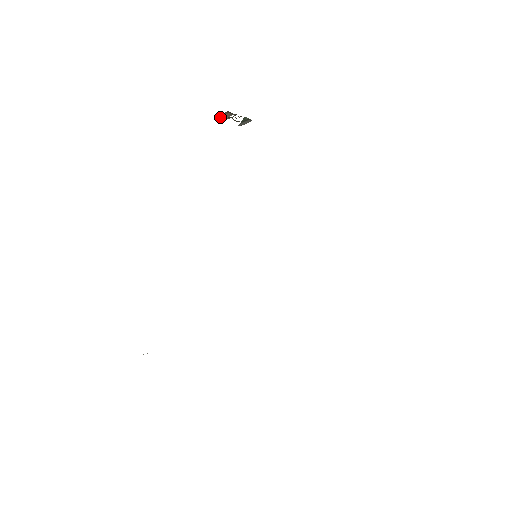
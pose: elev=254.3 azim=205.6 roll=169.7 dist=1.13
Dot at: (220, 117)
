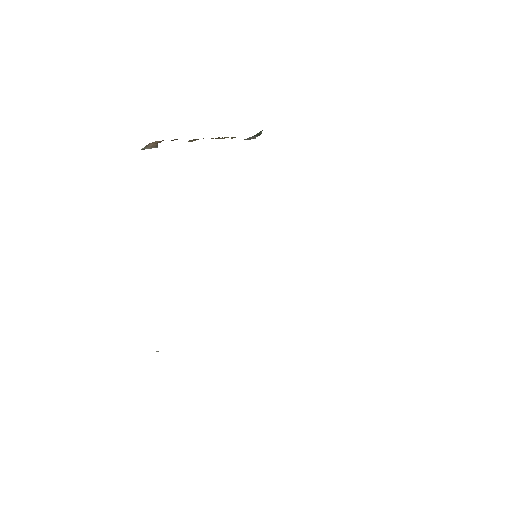
Dot at: (147, 145)
